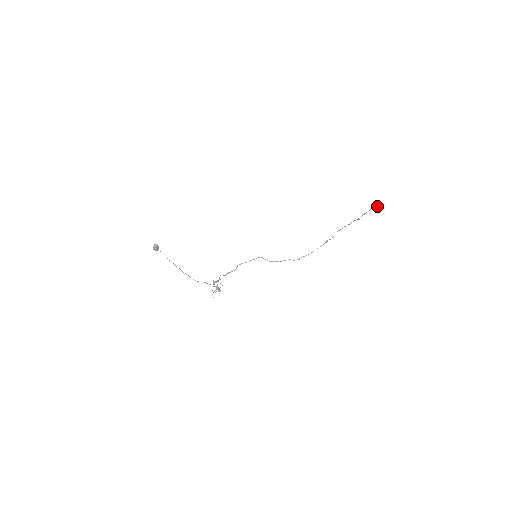
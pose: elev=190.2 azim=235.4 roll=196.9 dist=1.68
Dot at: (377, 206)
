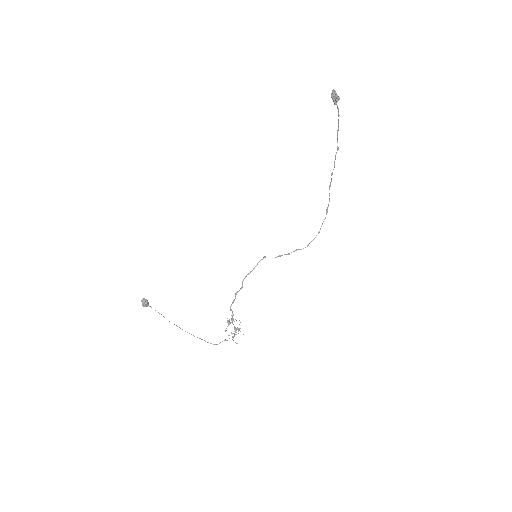
Dot at: (337, 96)
